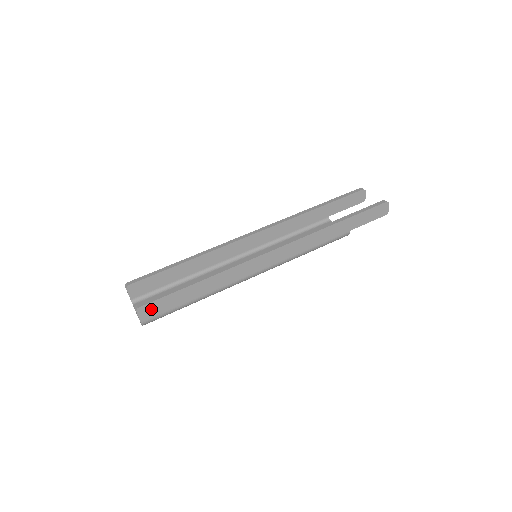
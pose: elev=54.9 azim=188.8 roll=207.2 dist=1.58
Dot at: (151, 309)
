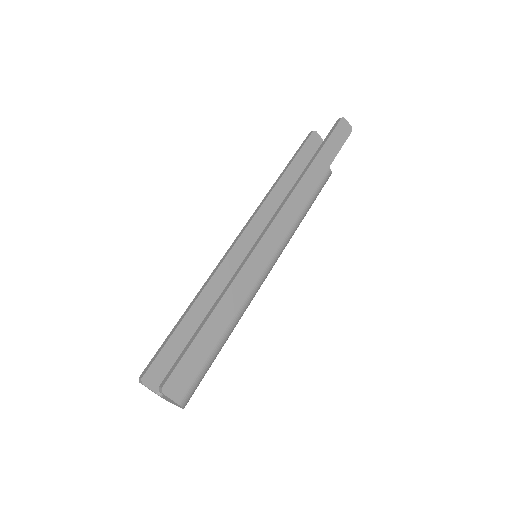
Dot at: (179, 380)
